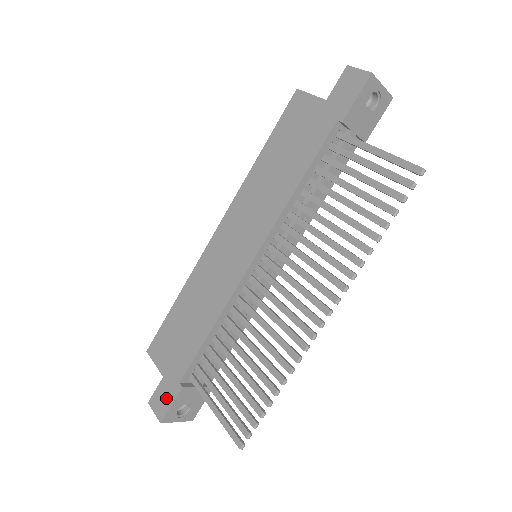
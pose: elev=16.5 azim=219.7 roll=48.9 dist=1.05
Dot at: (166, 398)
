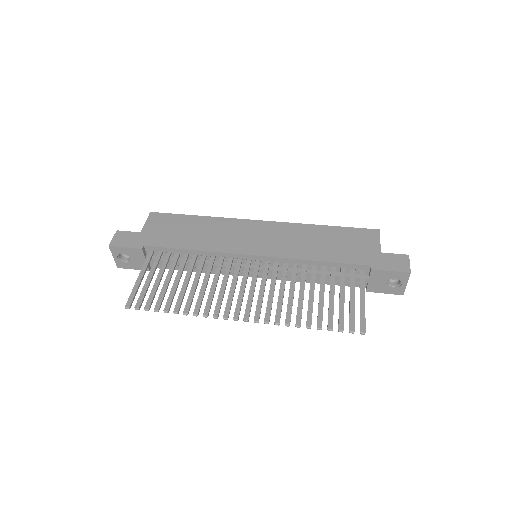
Dot at: (128, 241)
